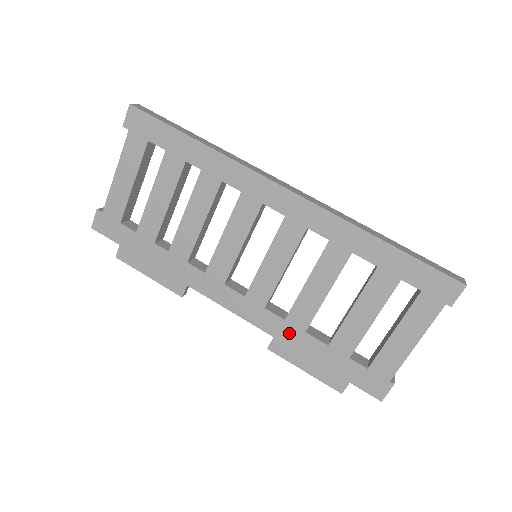
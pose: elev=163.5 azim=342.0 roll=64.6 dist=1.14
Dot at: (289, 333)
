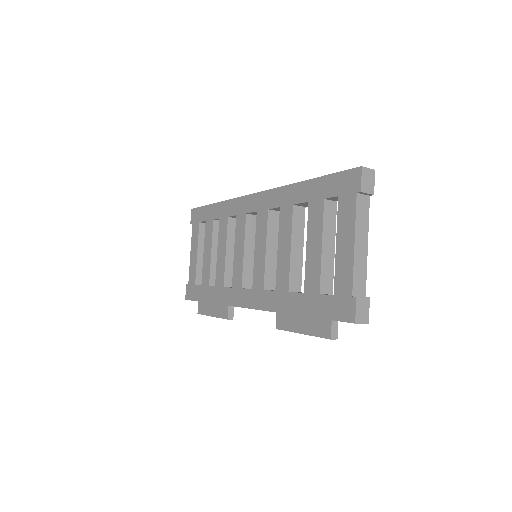
Dot at: (280, 301)
